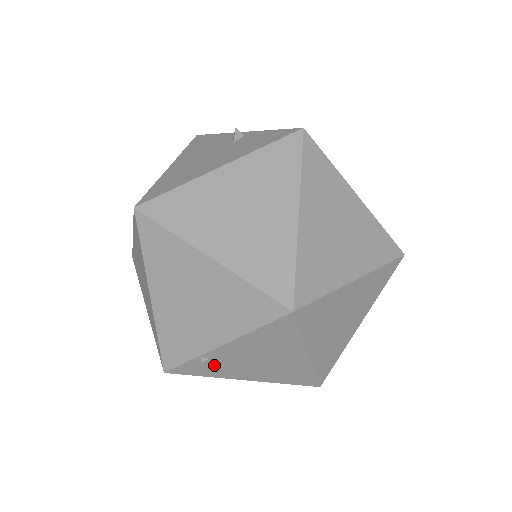
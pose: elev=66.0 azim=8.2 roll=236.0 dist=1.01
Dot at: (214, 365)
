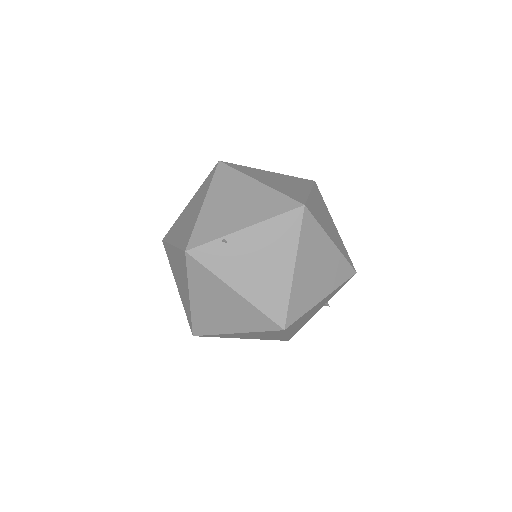
Dot at: (226, 255)
